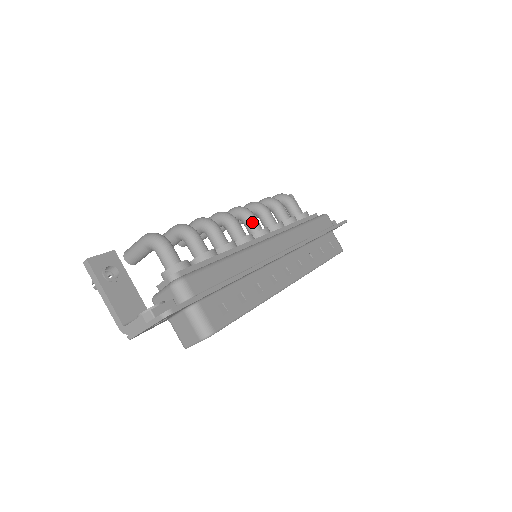
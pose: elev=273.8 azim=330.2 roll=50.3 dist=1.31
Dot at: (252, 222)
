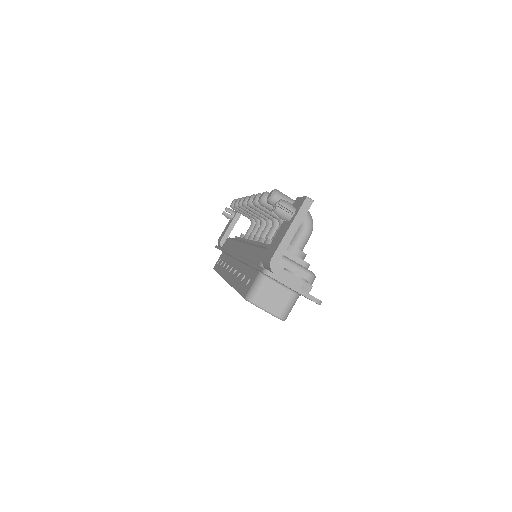
Dot at: occluded
